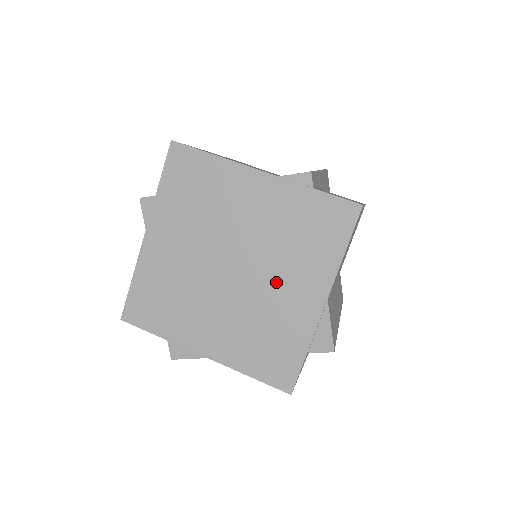
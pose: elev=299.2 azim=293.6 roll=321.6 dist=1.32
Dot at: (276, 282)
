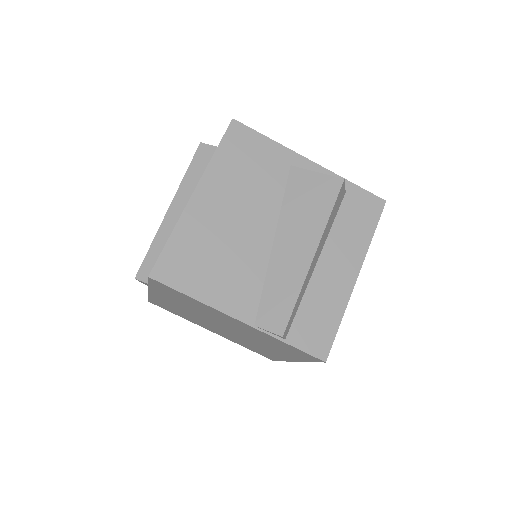
Dot at: (258, 344)
